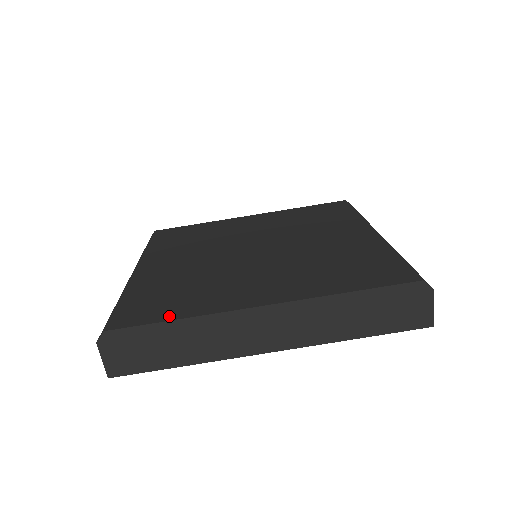
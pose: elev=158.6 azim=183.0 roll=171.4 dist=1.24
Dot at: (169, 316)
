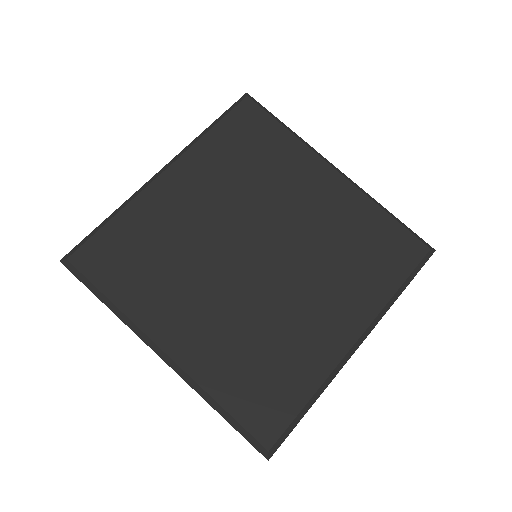
Dot at: (111, 290)
